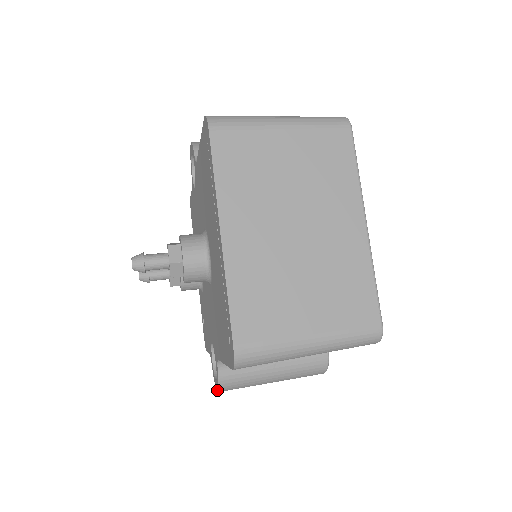
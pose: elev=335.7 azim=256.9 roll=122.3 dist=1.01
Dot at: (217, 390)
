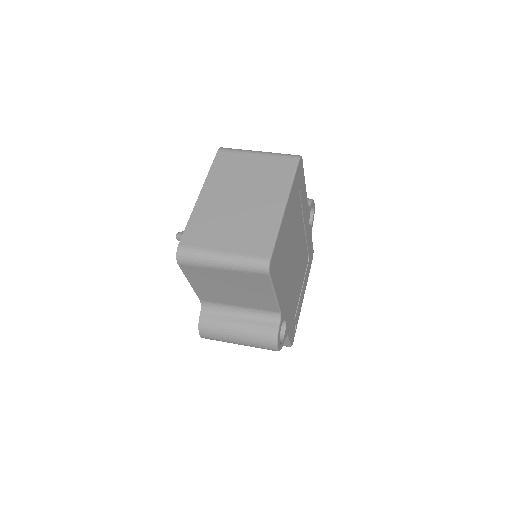
Dot at: (200, 333)
